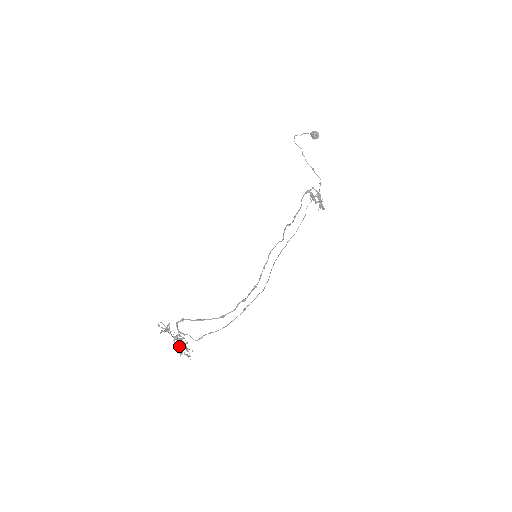
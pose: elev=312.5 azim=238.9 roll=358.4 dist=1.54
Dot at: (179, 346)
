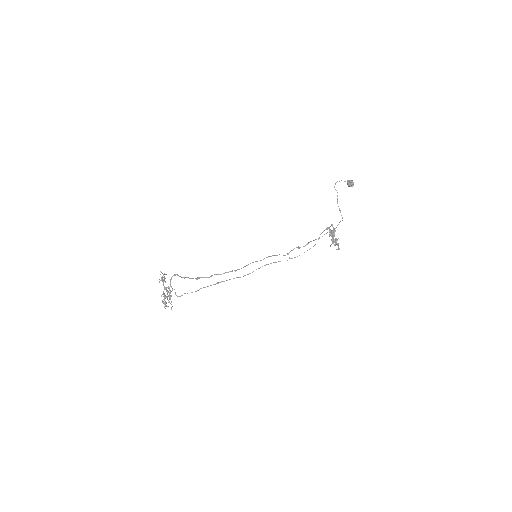
Dot at: occluded
